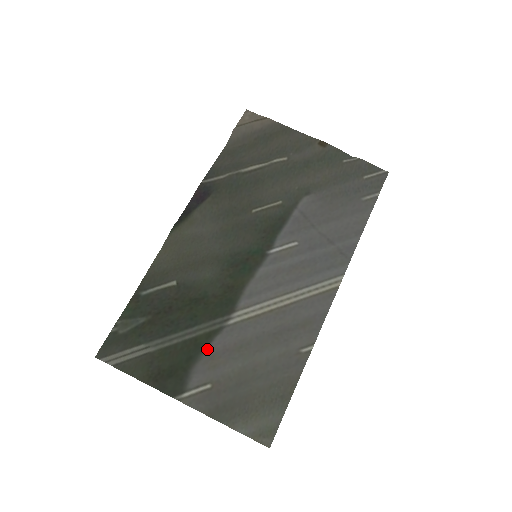
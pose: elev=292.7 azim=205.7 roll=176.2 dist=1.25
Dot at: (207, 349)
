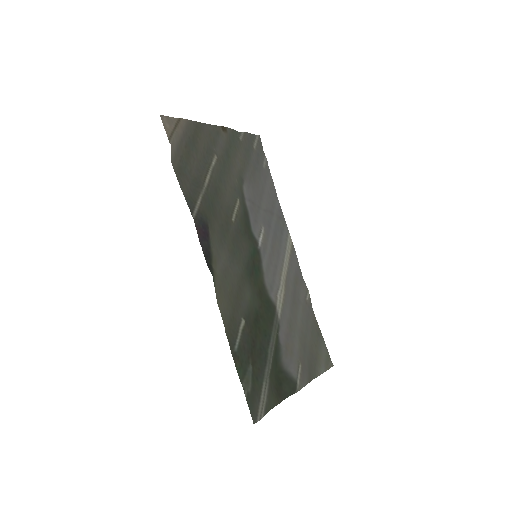
Dot at: (281, 346)
